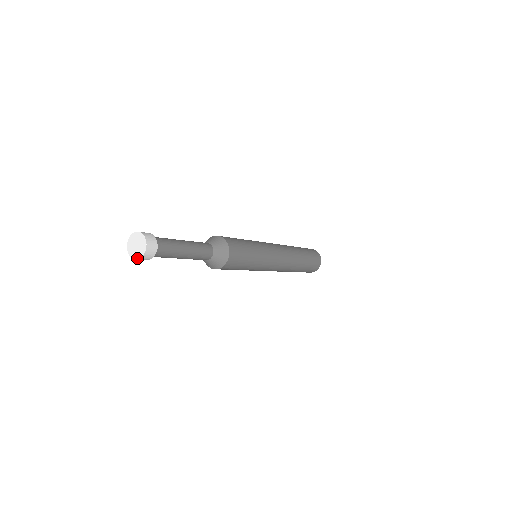
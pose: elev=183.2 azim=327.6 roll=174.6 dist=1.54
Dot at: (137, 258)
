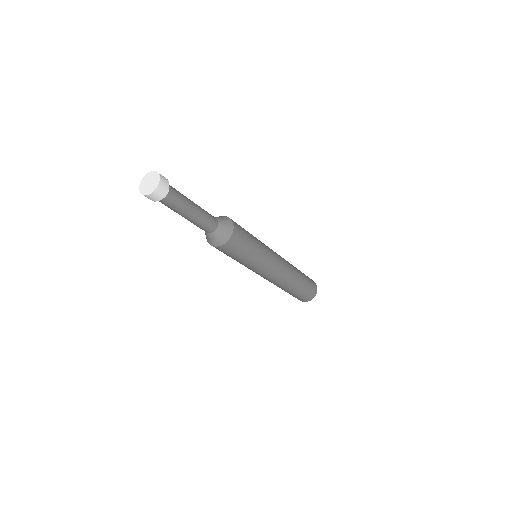
Dot at: (154, 190)
